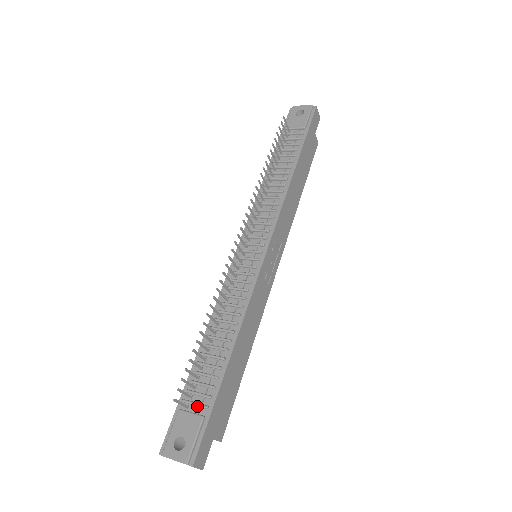
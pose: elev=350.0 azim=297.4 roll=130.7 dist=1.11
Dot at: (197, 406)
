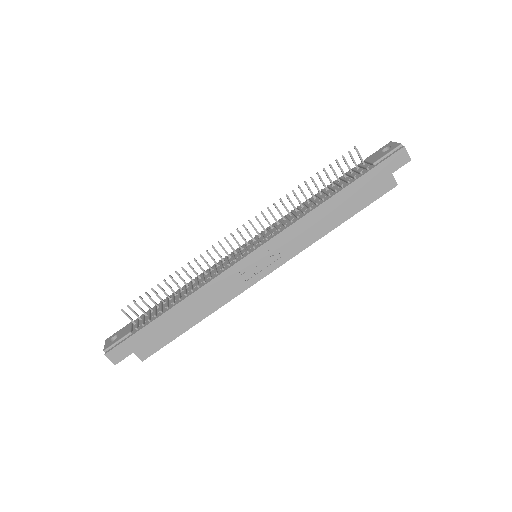
Dot at: (137, 326)
